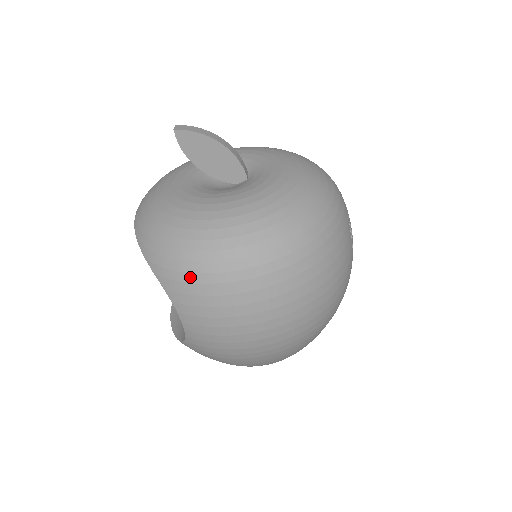
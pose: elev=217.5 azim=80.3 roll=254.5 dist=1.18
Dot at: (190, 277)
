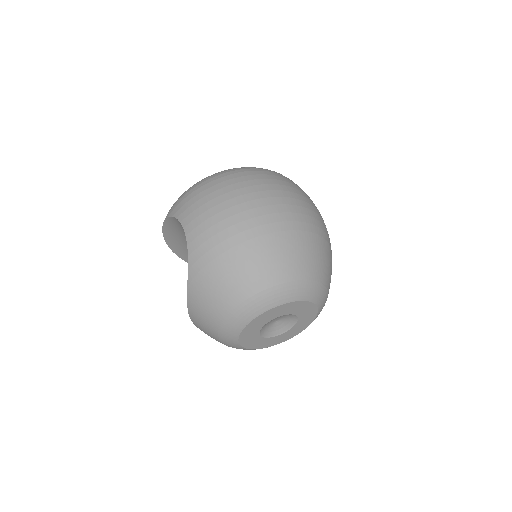
Dot at: (188, 194)
